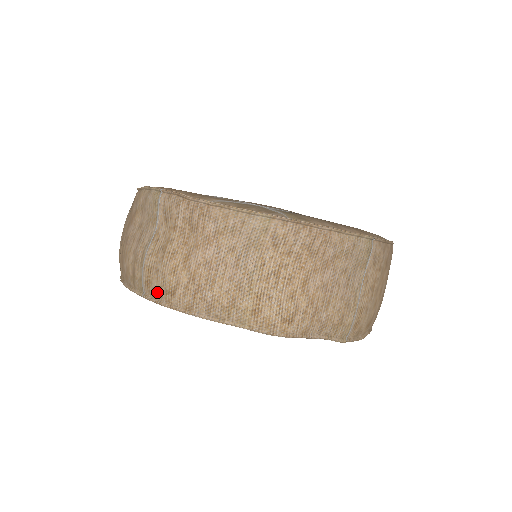
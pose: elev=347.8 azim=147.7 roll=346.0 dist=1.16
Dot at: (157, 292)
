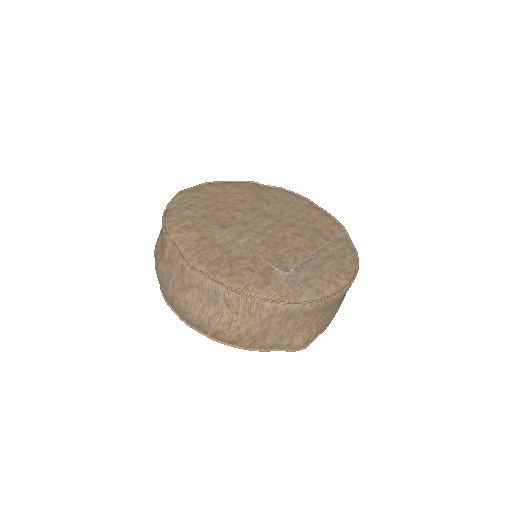
Dot at: (222, 340)
